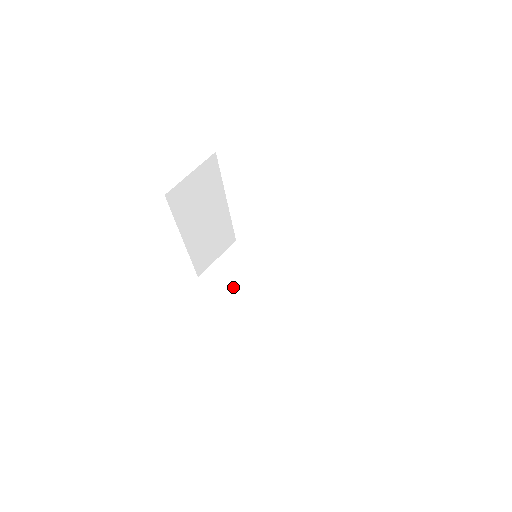
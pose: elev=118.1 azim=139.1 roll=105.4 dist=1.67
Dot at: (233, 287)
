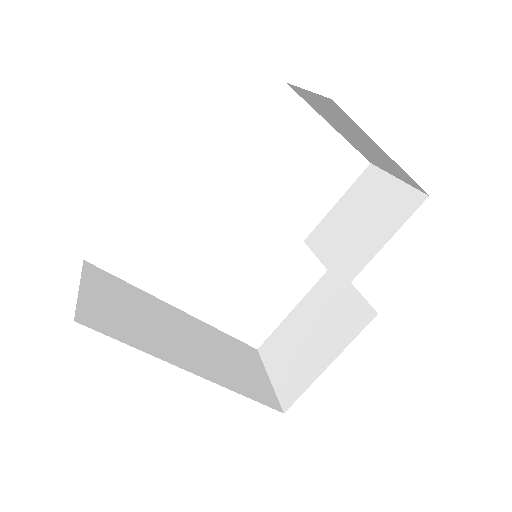
Dot at: (316, 353)
